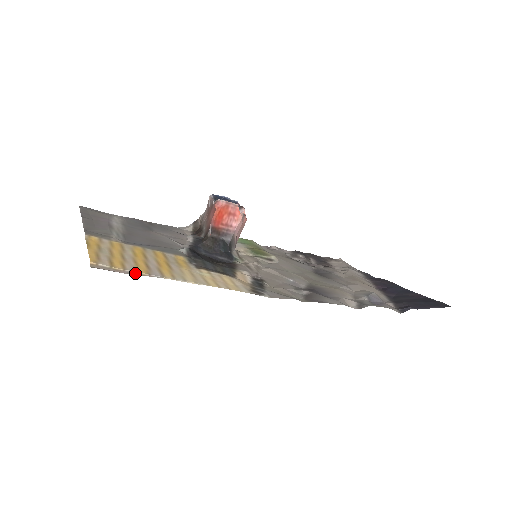
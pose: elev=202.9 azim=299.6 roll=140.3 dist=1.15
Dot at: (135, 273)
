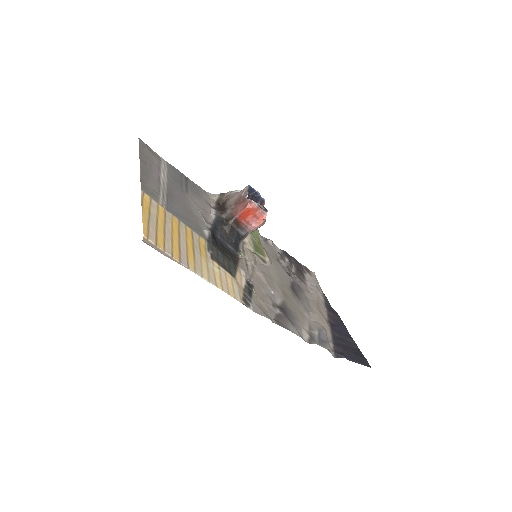
Dot at: (171, 257)
